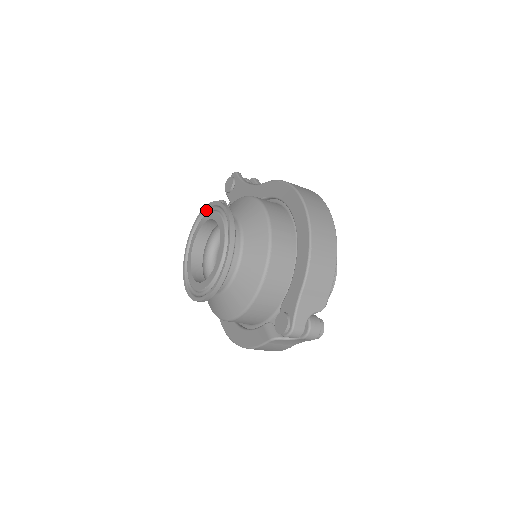
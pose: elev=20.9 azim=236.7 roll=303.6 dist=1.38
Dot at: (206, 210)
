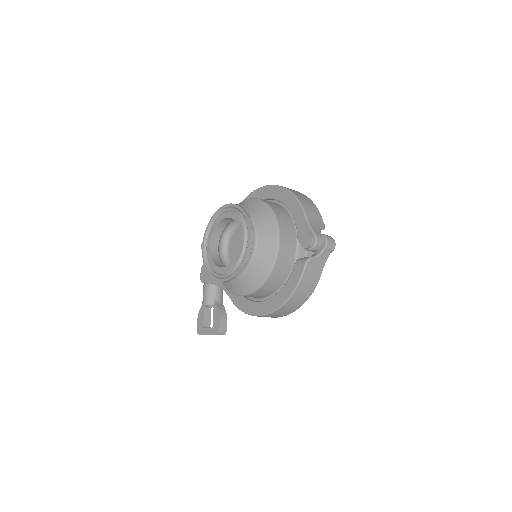
Dot at: (208, 229)
